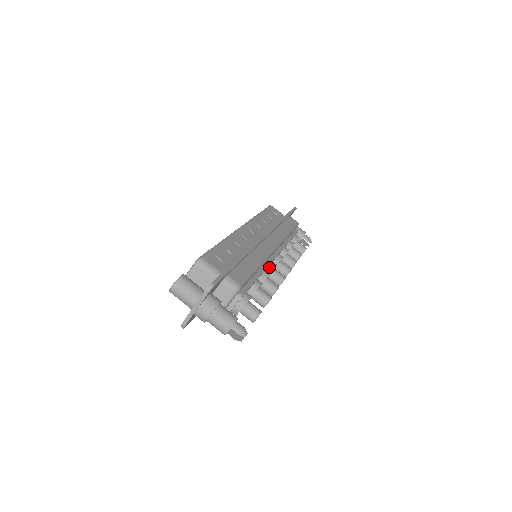
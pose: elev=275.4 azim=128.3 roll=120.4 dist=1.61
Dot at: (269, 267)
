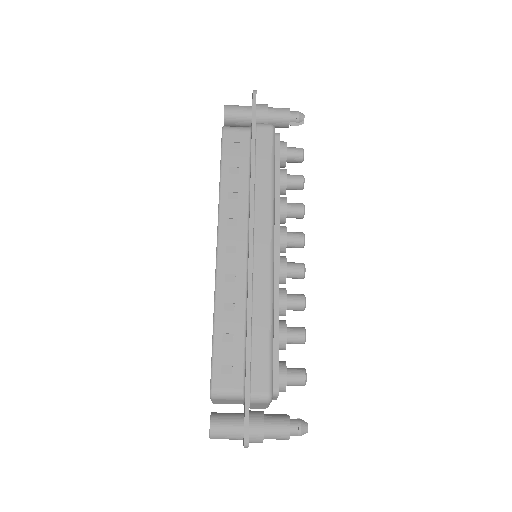
Dot at: (280, 277)
